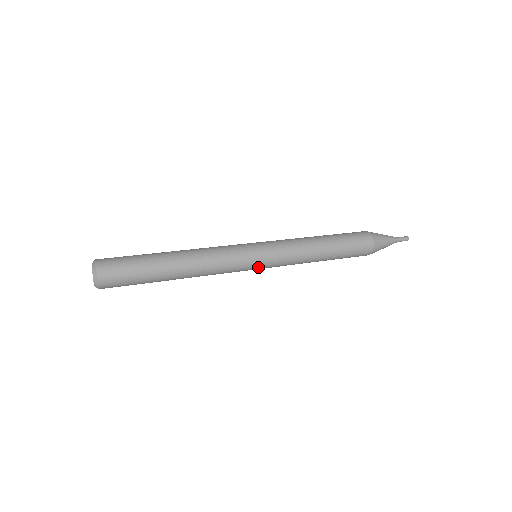
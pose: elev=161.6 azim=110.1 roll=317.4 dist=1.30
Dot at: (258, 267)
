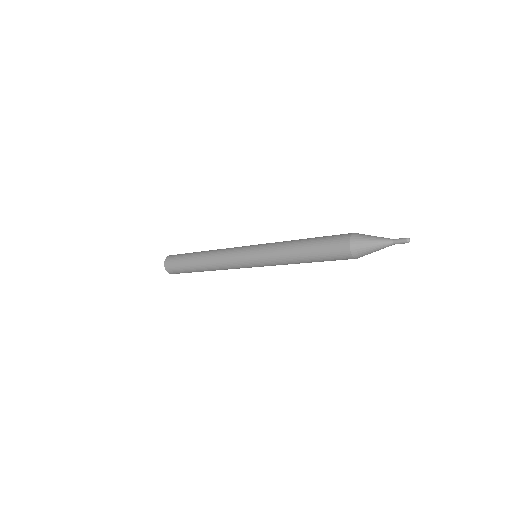
Dot at: (248, 254)
